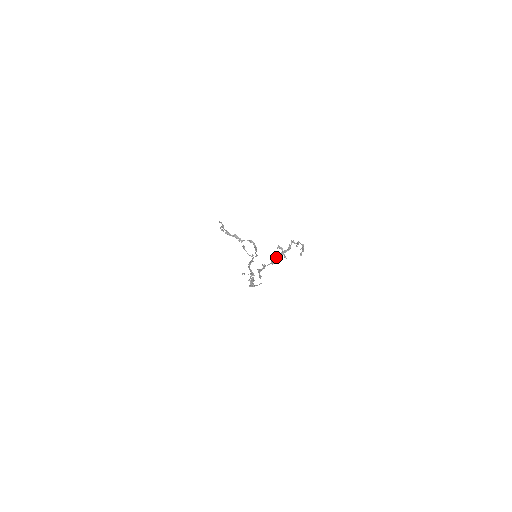
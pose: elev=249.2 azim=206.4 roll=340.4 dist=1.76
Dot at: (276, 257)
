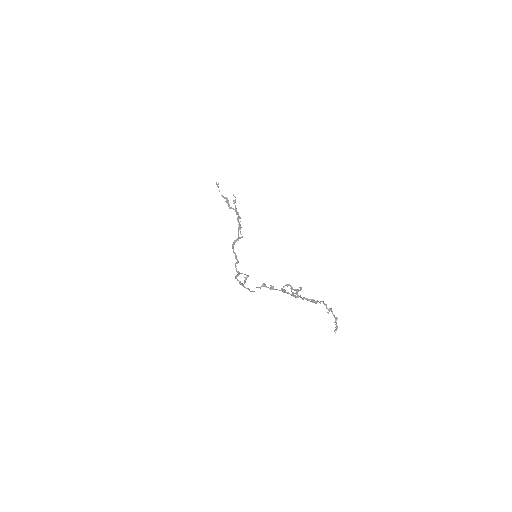
Dot at: (294, 295)
